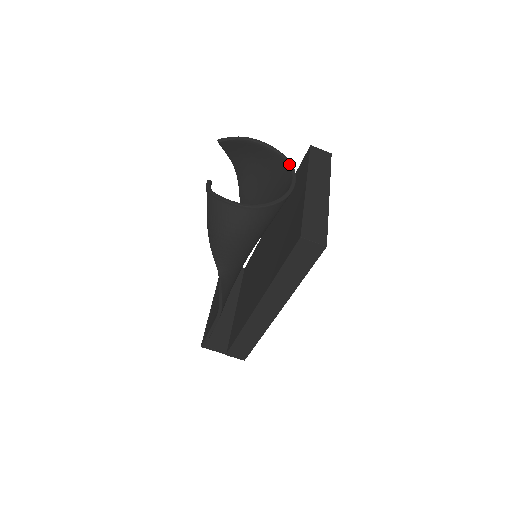
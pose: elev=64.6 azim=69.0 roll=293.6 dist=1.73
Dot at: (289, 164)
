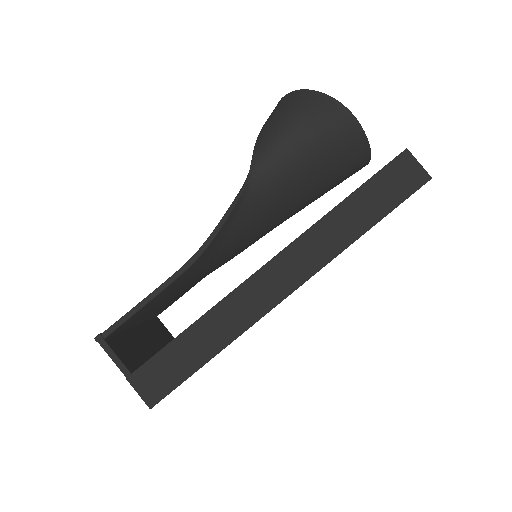
Dot at: occluded
